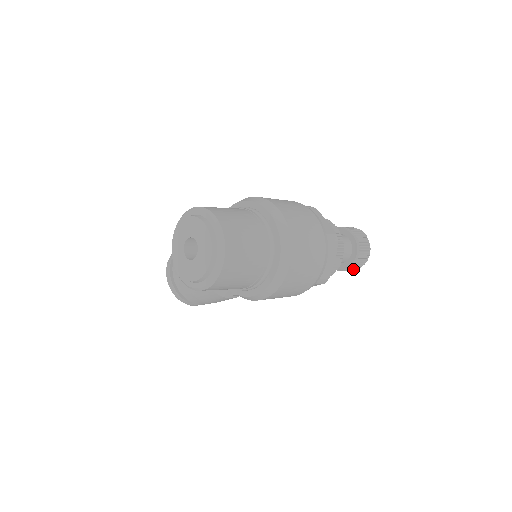
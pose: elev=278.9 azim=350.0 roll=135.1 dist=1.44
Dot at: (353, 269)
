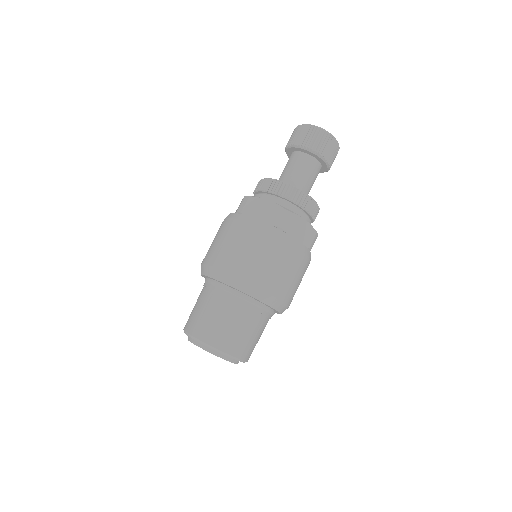
Dot at: occluded
